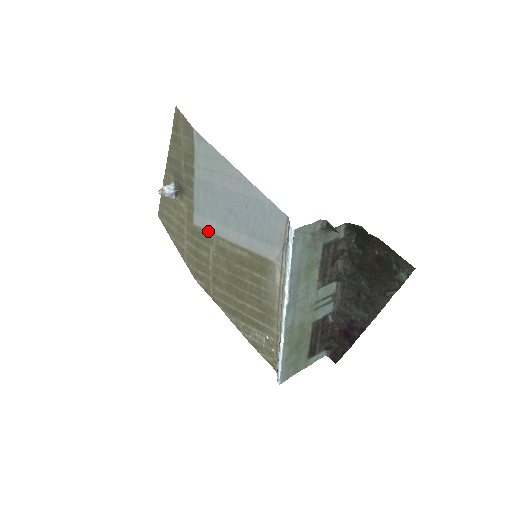
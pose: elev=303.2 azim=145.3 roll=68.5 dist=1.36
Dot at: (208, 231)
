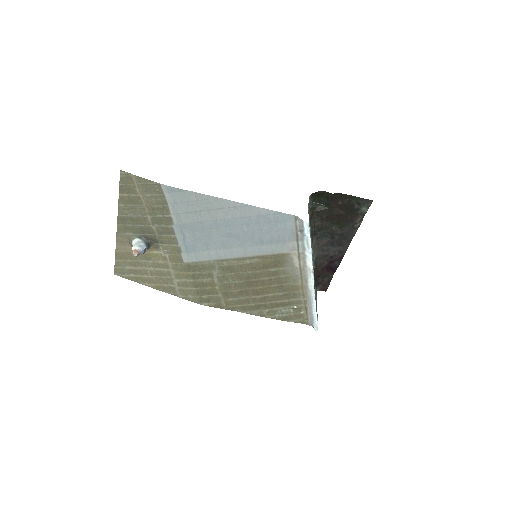
Dot at: (206, 261)
